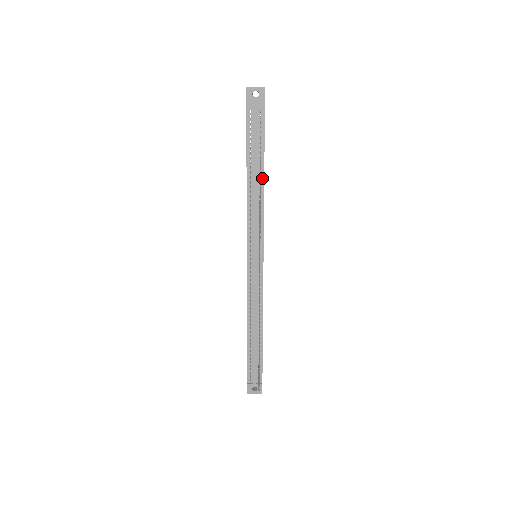
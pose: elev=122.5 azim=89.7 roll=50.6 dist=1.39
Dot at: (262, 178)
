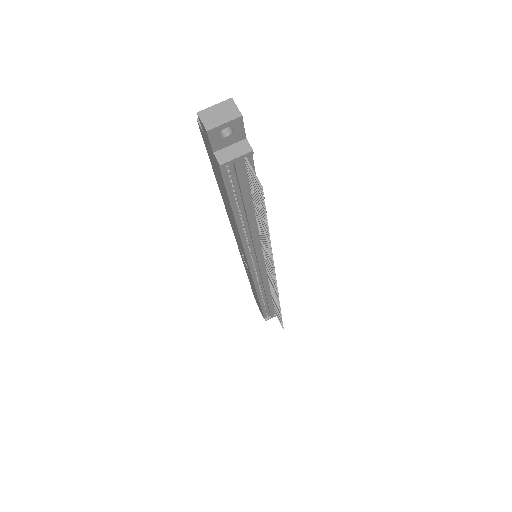
Dot at: occluded
